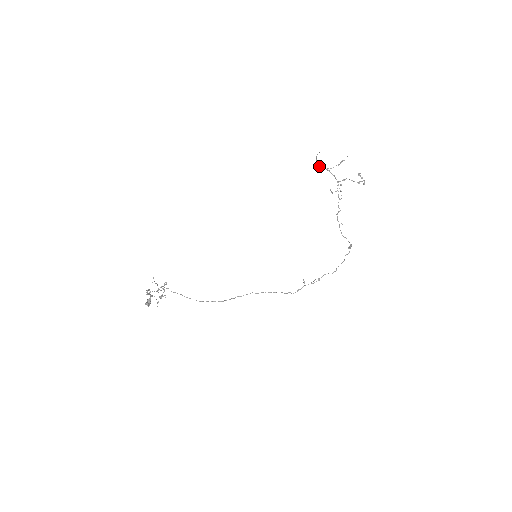
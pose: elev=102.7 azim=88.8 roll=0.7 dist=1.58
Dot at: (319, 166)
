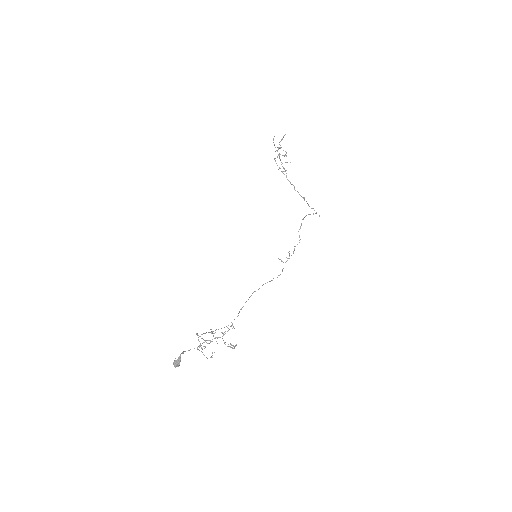
Dot at: occluded
